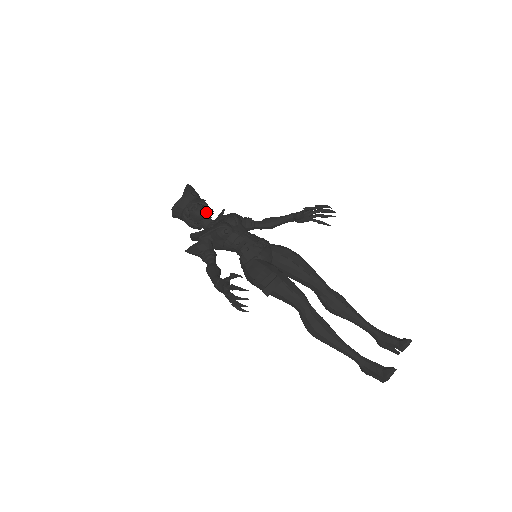
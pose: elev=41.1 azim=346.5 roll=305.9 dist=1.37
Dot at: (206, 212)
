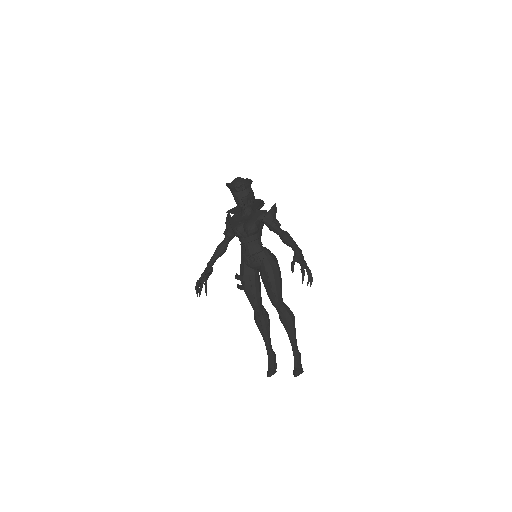
Dot at: (240, 206)
